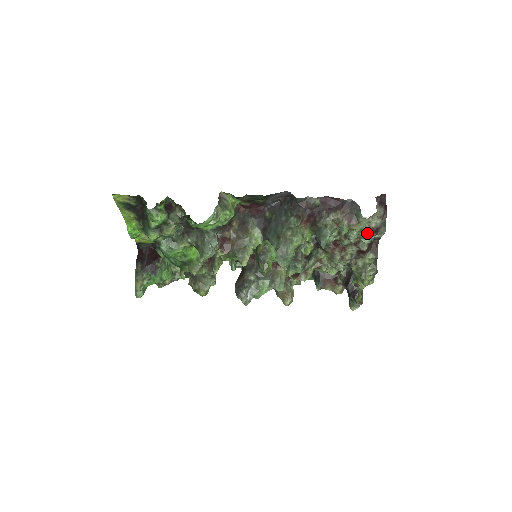
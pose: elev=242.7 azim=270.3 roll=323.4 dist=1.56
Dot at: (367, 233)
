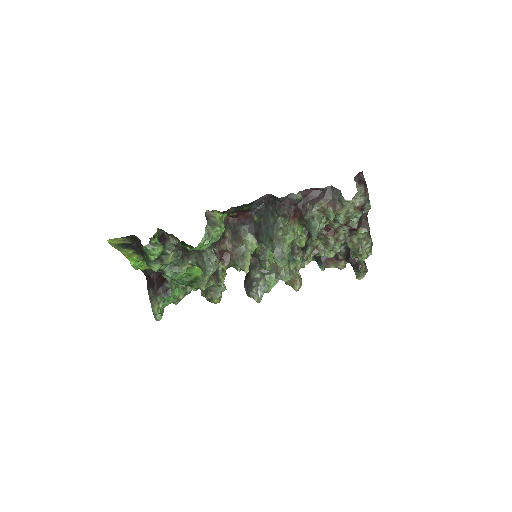
Dot at: (354, 213)
